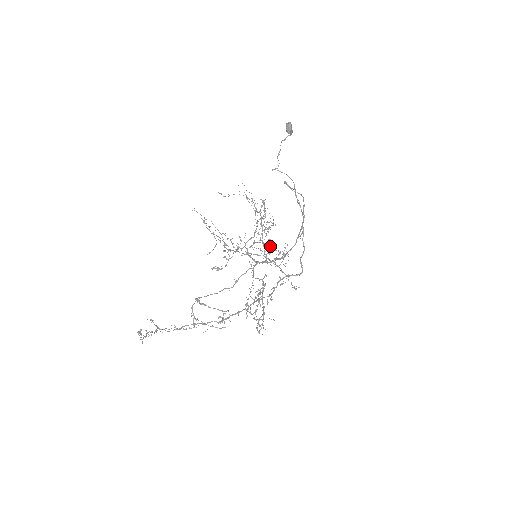
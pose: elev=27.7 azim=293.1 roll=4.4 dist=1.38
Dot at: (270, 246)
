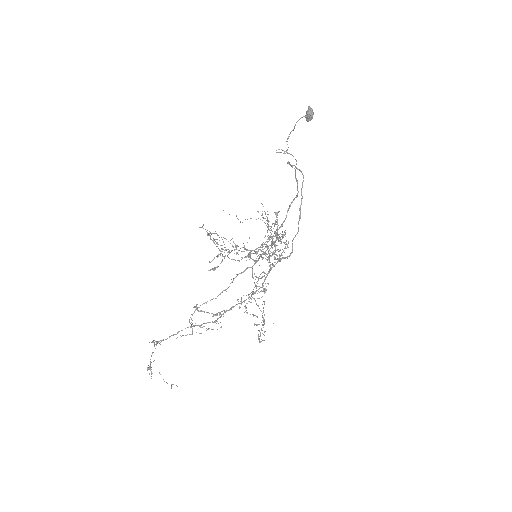
Dot at: (272, 247)
